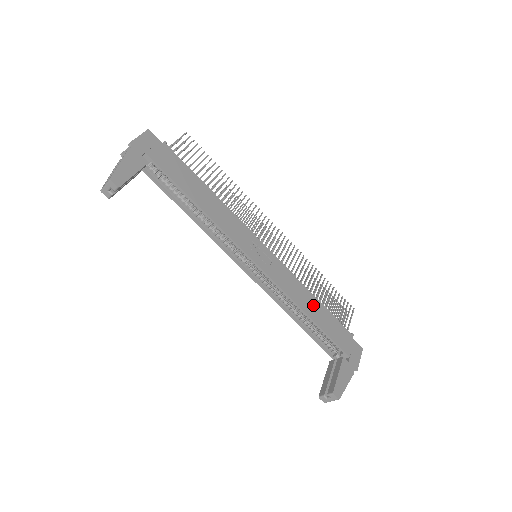
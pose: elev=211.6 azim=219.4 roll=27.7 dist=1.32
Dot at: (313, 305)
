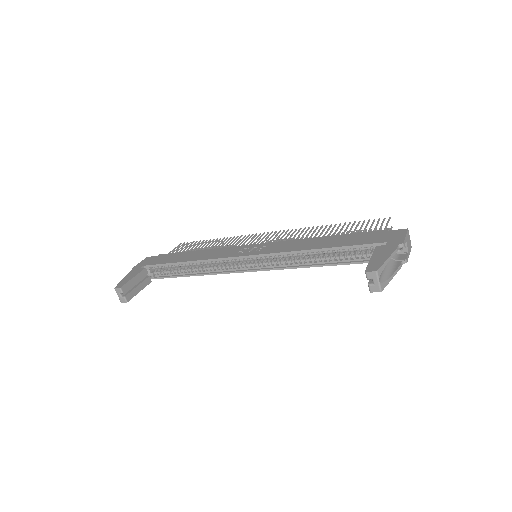
Dot at: (322, 241)
